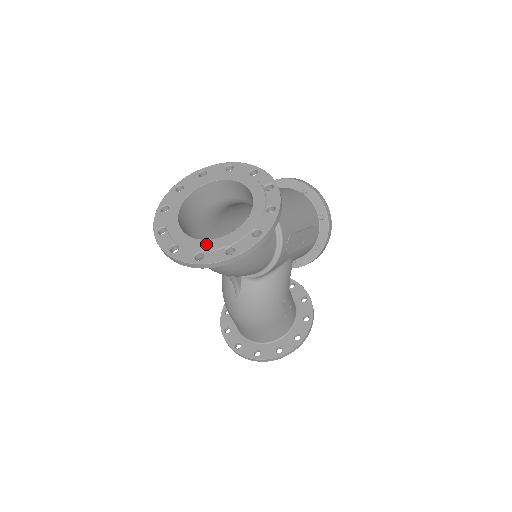
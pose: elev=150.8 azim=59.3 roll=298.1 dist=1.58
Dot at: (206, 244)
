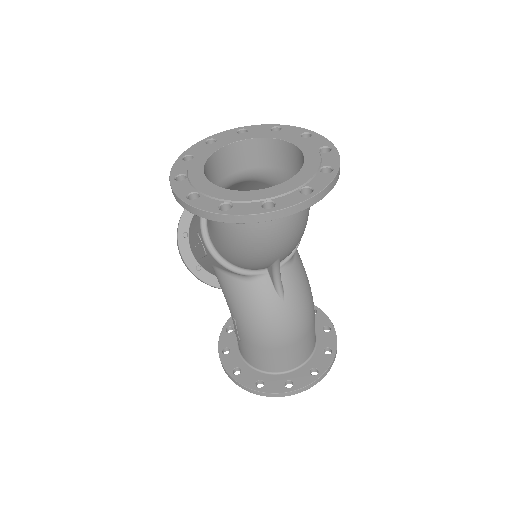
Dot at: (297, 180)
